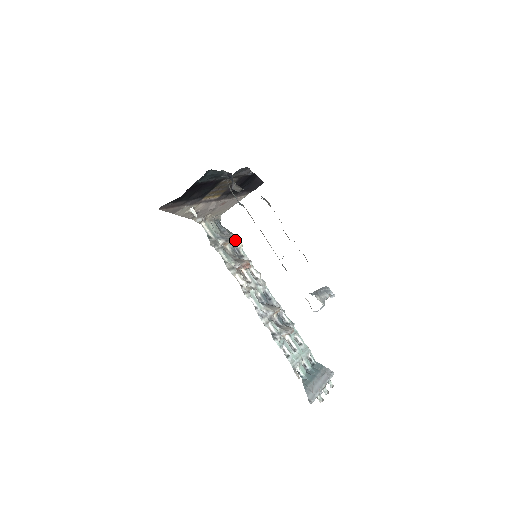
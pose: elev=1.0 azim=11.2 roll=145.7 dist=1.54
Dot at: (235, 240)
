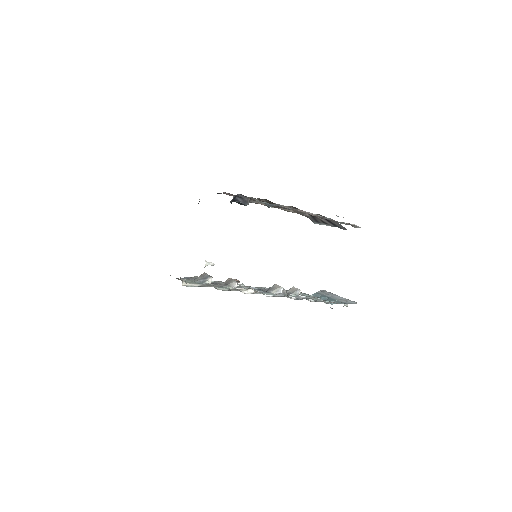
Dot at: occluded
